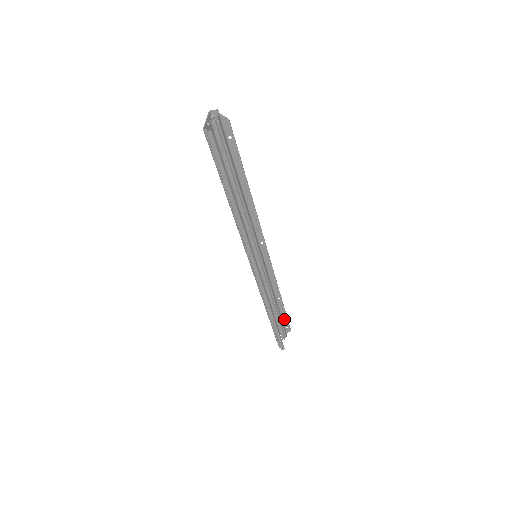
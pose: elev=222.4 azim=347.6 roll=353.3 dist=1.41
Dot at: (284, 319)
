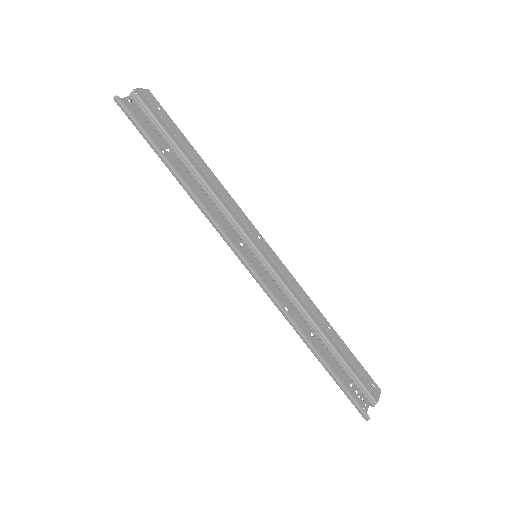
Dot at: (359, 368)
